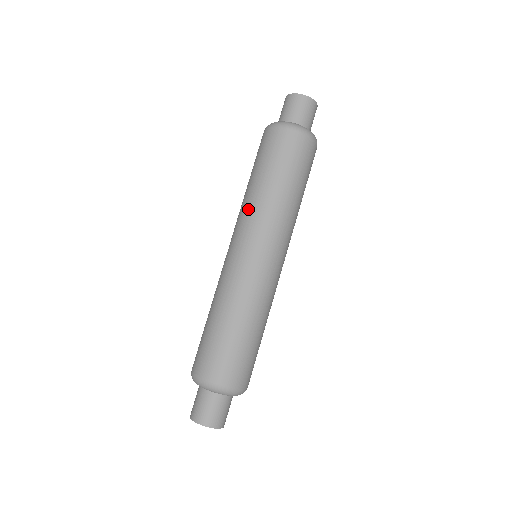
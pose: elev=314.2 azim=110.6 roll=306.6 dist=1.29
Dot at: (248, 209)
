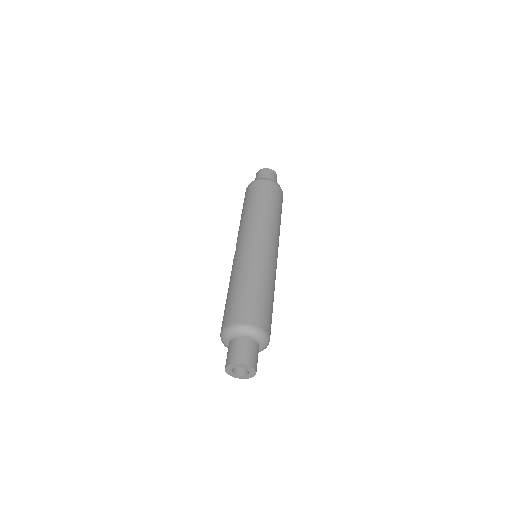
Dot at: (248, 221)
